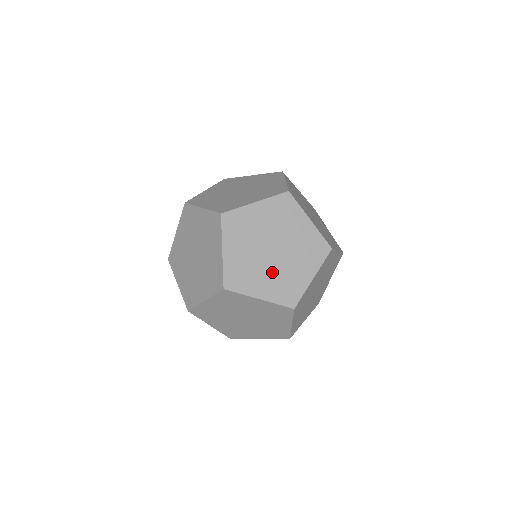
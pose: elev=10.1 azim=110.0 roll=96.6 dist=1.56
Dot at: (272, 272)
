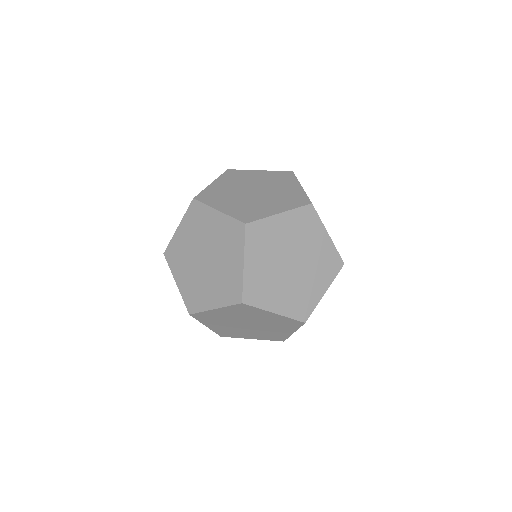
Dot at: (243, 201)
